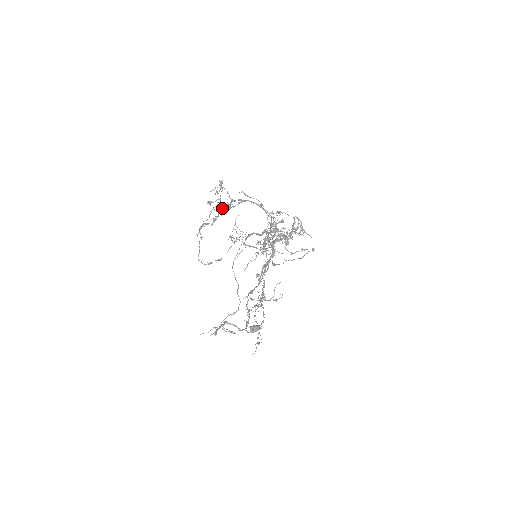
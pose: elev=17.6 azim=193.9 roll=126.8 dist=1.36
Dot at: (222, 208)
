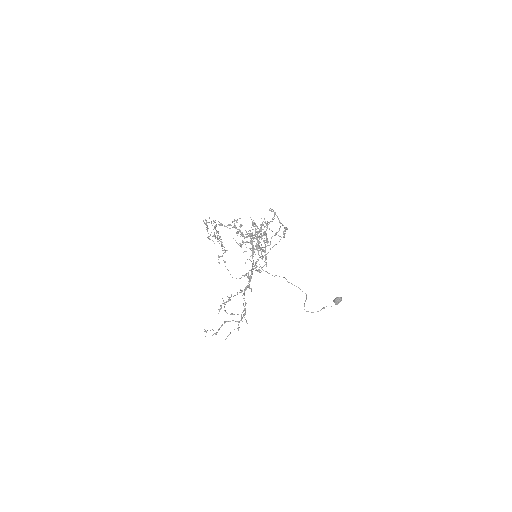
Dot at: (215, 237)
